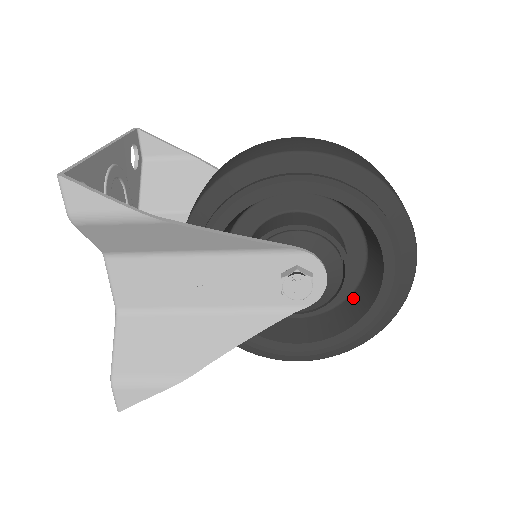
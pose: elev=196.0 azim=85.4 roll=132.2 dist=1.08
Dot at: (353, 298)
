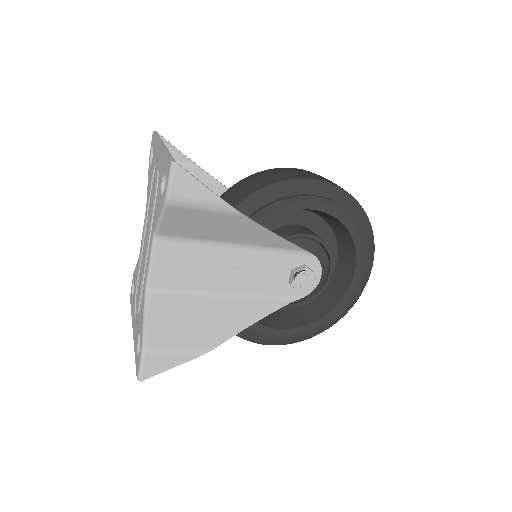
Dot at: (320, 296)
